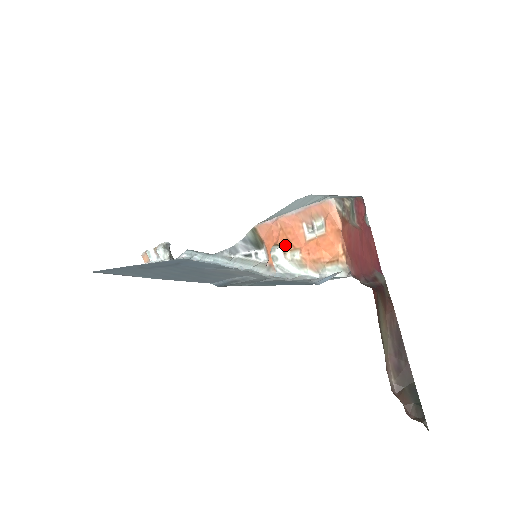
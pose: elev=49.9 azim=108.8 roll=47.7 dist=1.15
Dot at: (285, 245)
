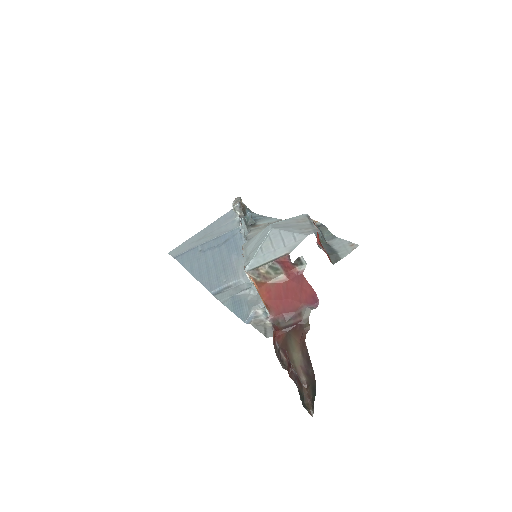
Dot at: occluded
